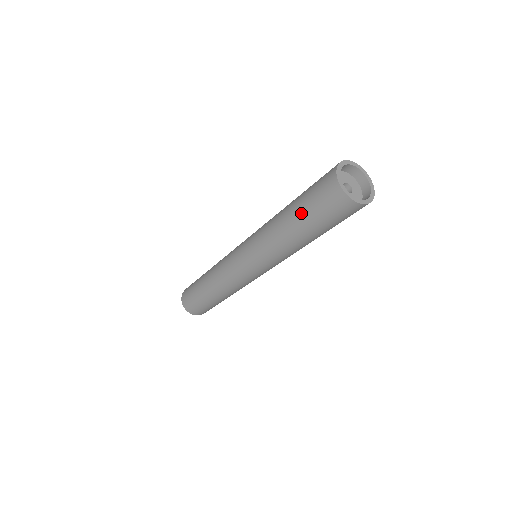
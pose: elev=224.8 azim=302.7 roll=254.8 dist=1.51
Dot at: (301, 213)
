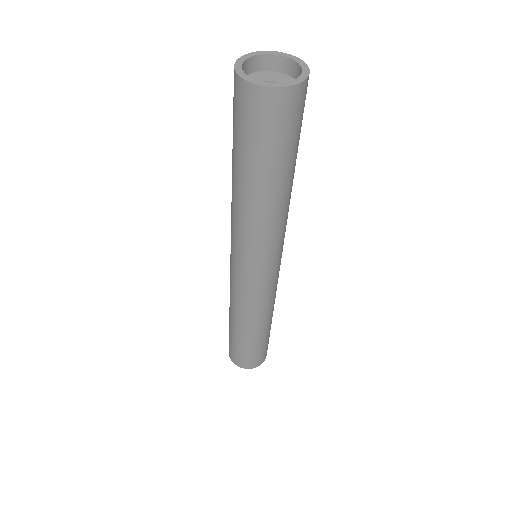
Dot at: (237, 155)
